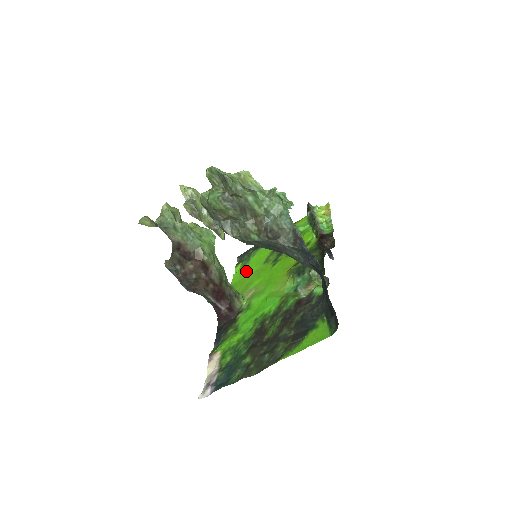
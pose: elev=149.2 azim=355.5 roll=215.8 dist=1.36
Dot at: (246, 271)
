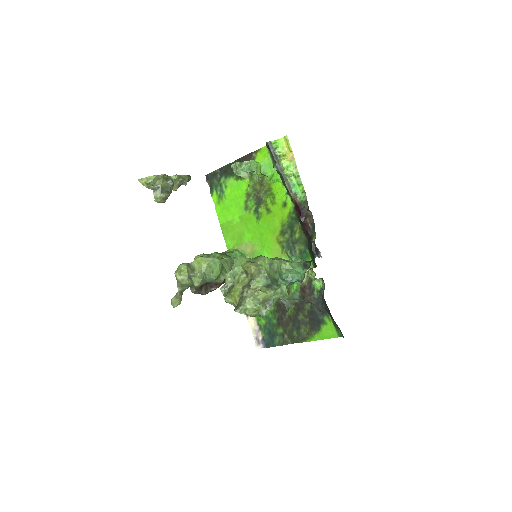
Dot at: (228, 211)
